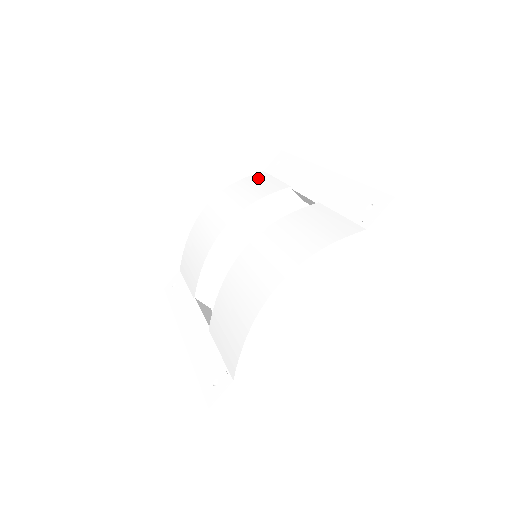
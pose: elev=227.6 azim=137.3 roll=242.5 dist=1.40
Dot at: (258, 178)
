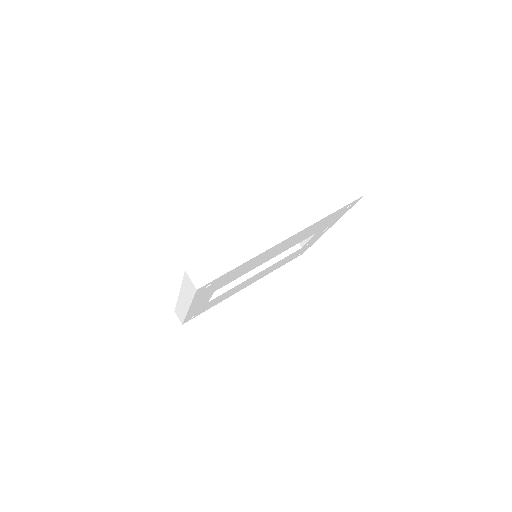
Dot at: occluded
